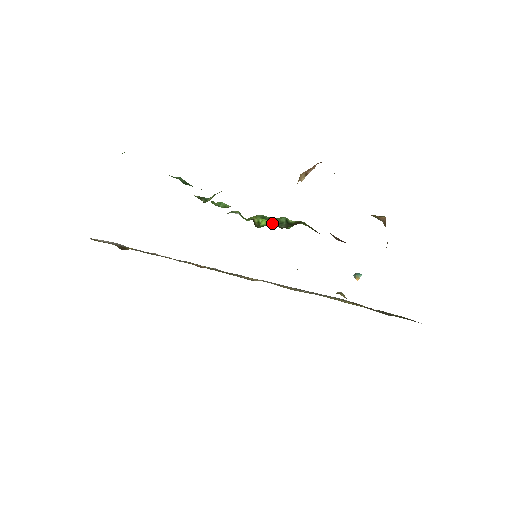
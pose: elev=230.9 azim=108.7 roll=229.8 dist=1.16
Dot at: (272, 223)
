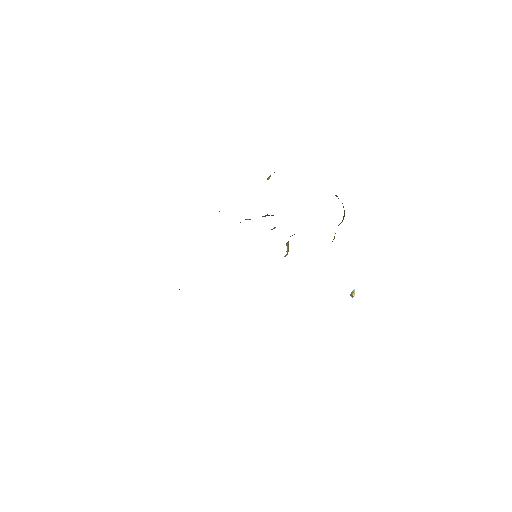
Dot at: occluded
